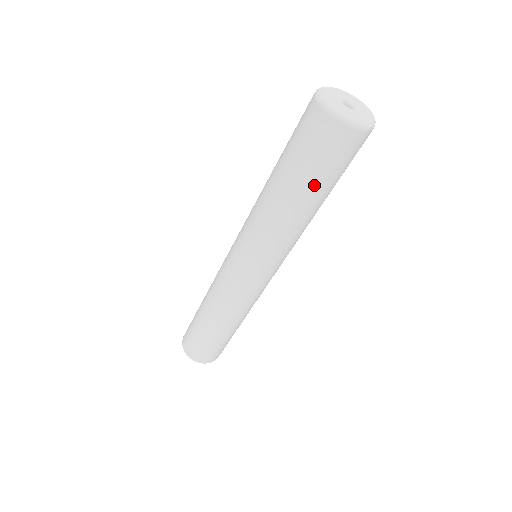
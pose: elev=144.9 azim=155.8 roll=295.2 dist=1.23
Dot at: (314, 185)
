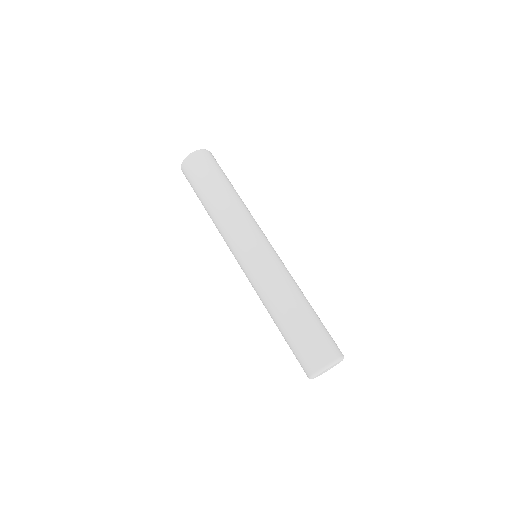
Dot at: occluded
